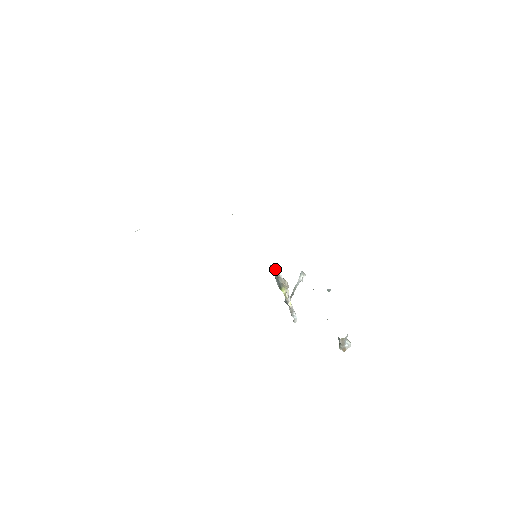
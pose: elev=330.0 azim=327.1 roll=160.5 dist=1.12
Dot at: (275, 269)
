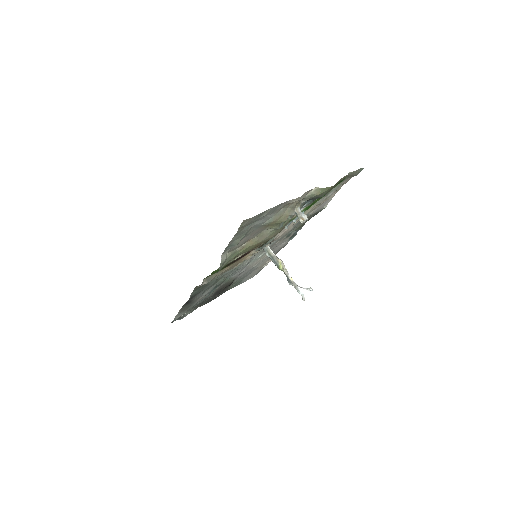
Dot at: (267, 249)
